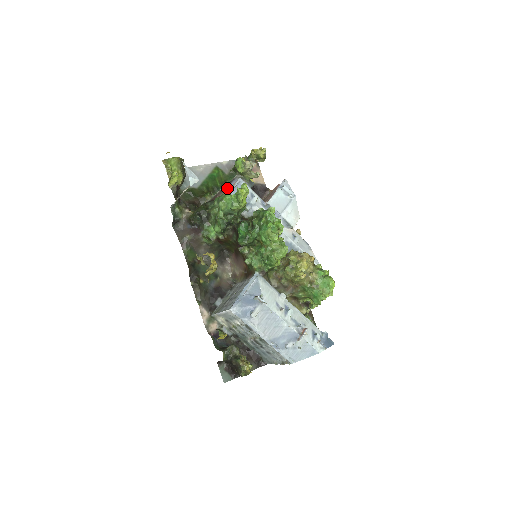
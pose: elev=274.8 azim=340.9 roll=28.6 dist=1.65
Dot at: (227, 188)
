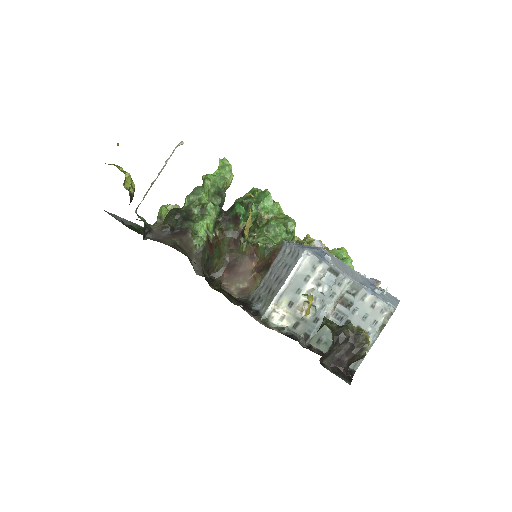
Dot at: occluded
